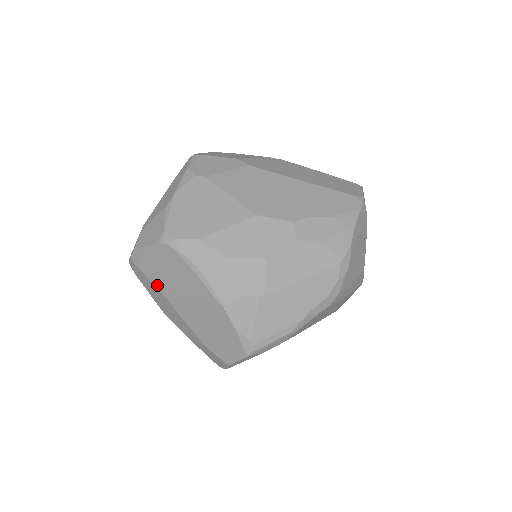
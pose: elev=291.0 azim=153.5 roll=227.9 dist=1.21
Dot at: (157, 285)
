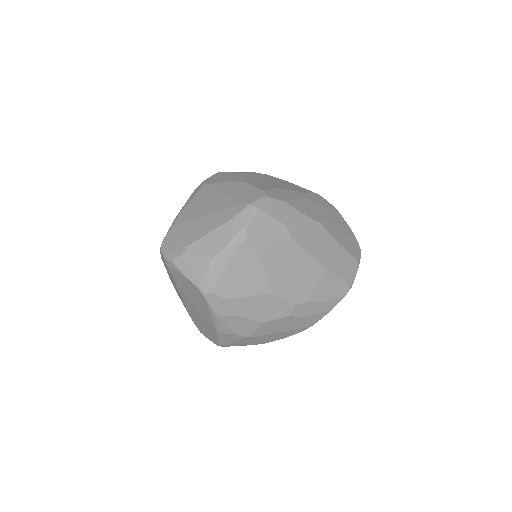
Dot at: (177, 284)
